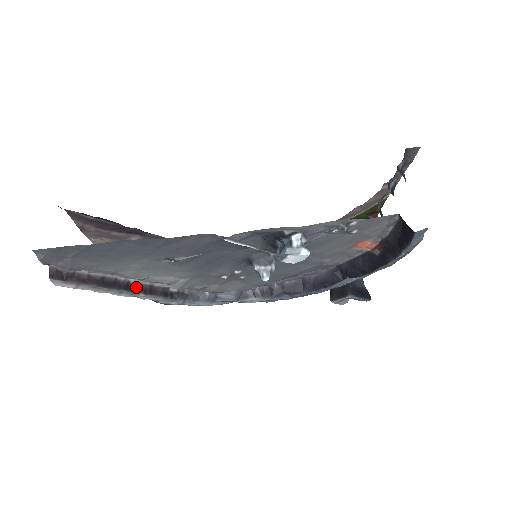
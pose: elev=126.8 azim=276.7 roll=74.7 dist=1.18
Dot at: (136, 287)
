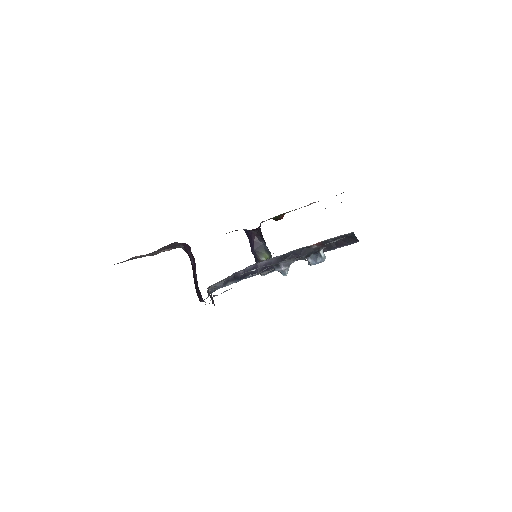
Dot at: occluded
